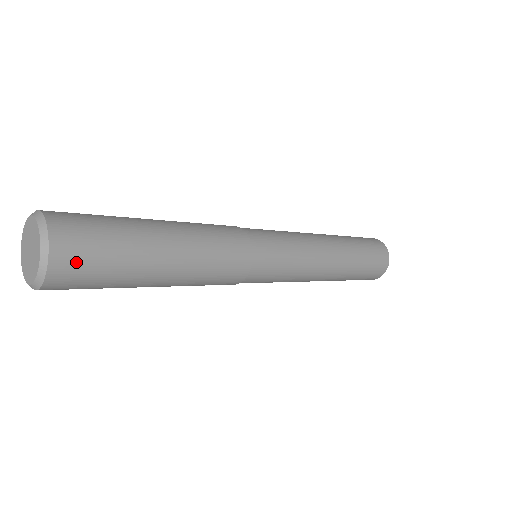
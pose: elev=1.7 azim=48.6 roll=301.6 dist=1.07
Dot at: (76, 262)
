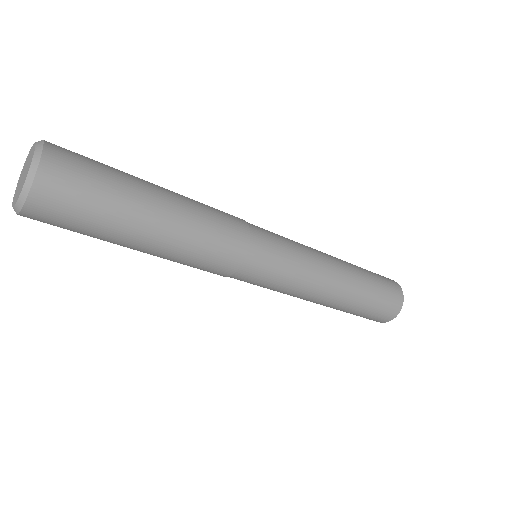
Dot at: (70, 153)
